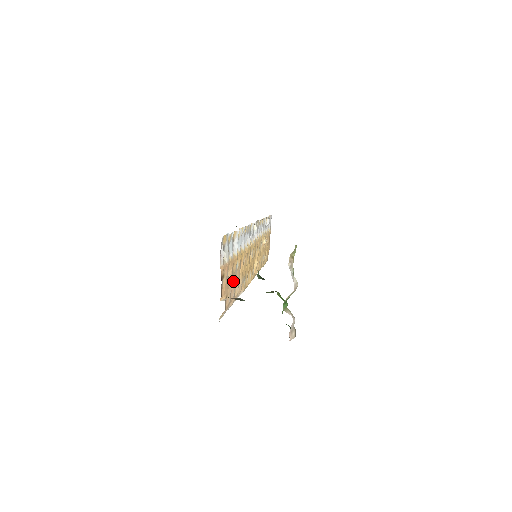
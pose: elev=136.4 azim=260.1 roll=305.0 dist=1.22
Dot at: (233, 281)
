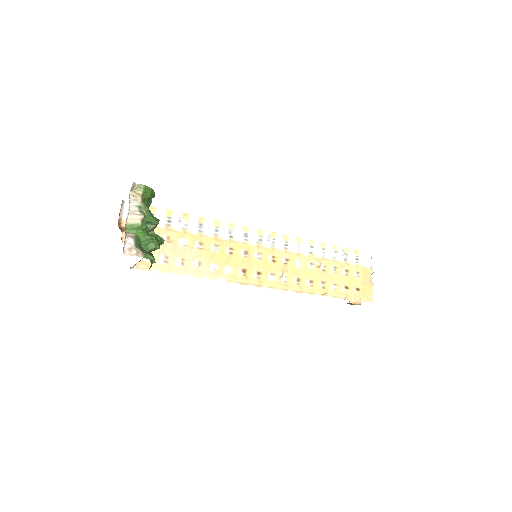
Dot at: (170, 249)
